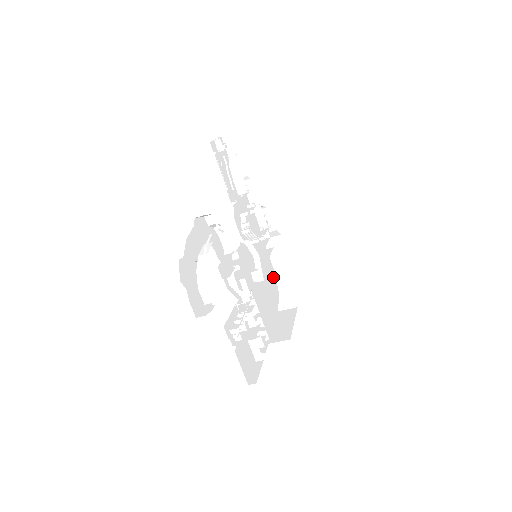
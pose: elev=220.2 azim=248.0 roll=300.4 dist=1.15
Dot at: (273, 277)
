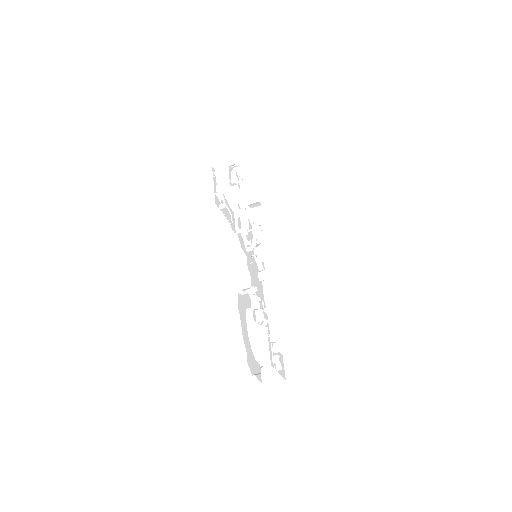
Dot at: occluded
